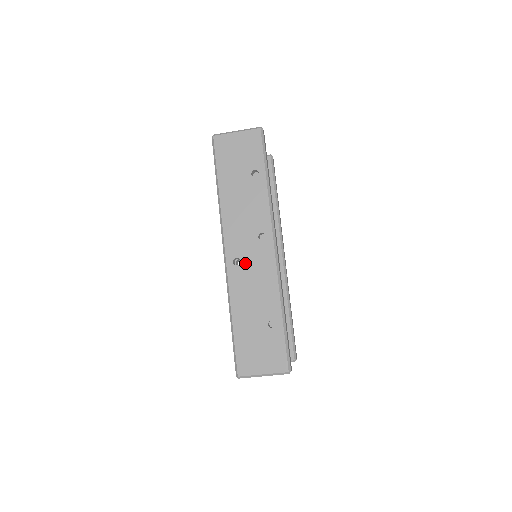
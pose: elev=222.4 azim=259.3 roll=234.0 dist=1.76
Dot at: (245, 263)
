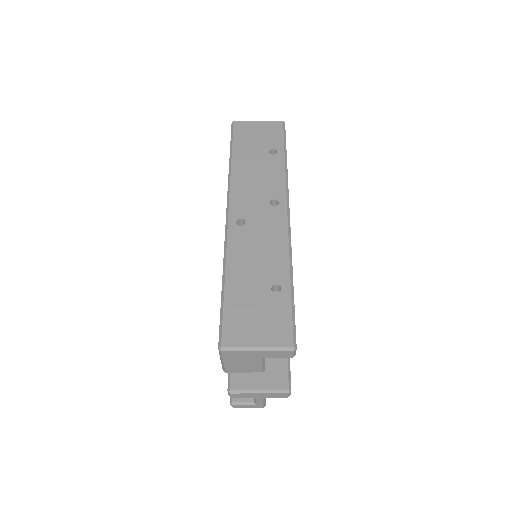
Dot at: (251, 224)
